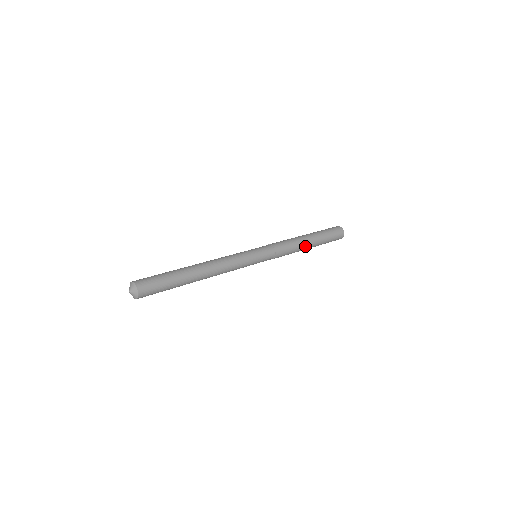
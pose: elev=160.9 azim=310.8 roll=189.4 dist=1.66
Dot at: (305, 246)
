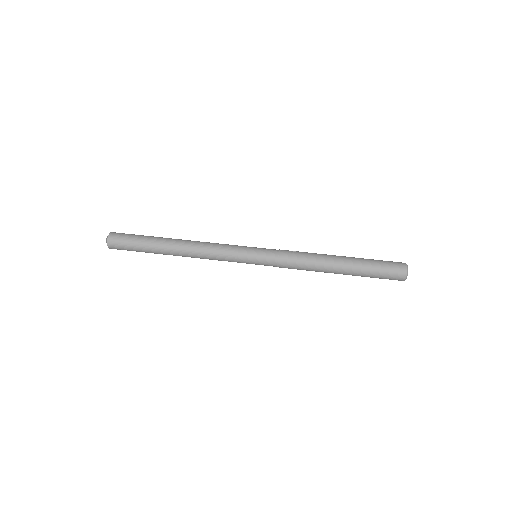
Dot at: (328, 270)
